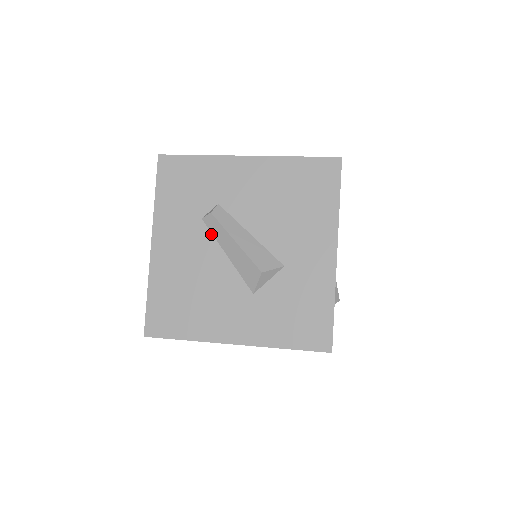
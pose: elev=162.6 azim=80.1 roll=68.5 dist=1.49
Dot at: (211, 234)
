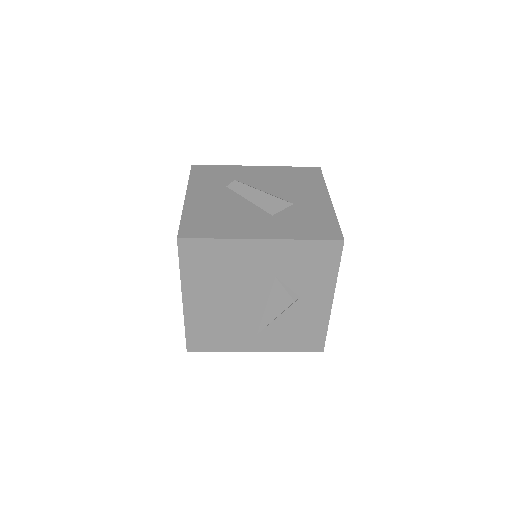
Dot at: (234, 192)
